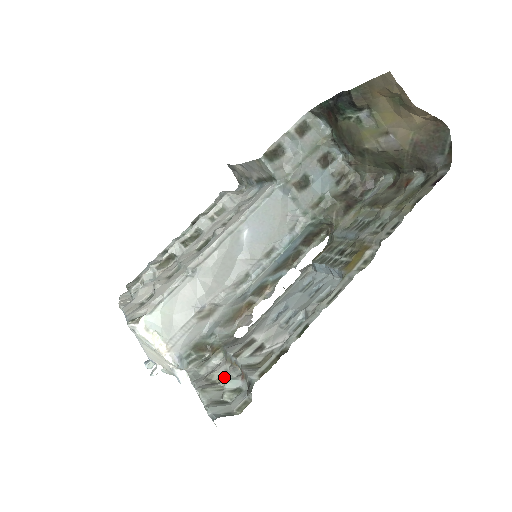
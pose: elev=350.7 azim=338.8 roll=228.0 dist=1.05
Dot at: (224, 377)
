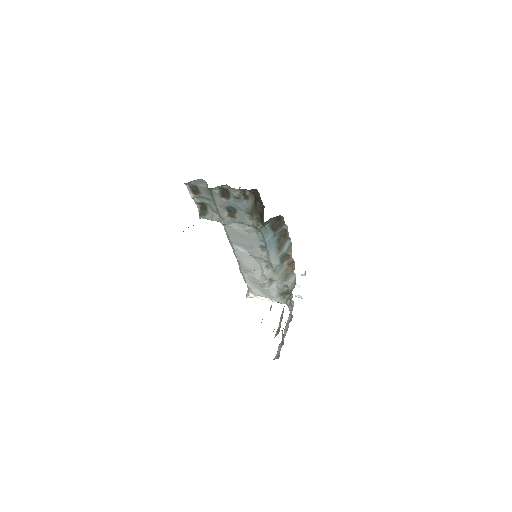
Dot at: occluded
